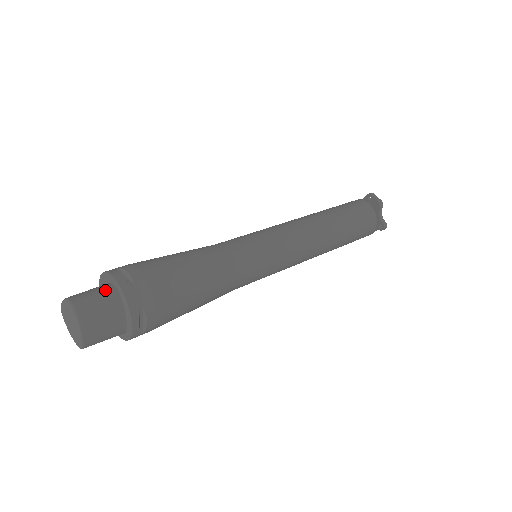
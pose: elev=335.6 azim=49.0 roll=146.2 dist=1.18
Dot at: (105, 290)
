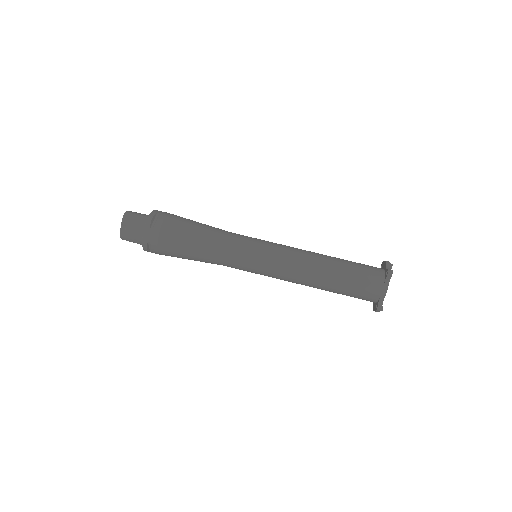
Dot at: (139, 243)
